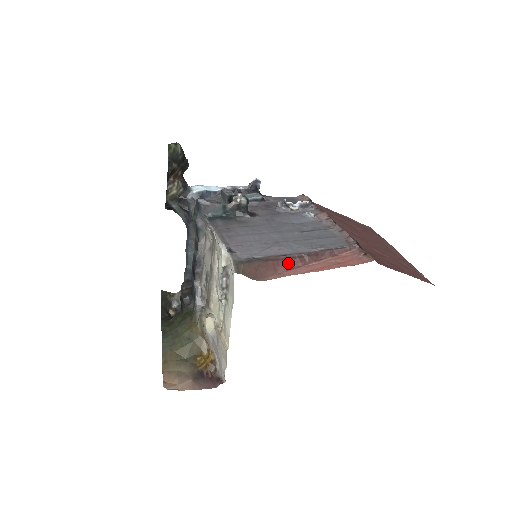
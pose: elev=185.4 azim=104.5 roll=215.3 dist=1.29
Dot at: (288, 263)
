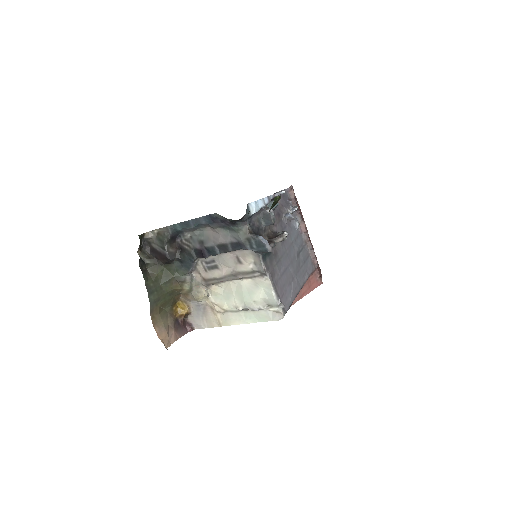
Dot at: occluded
